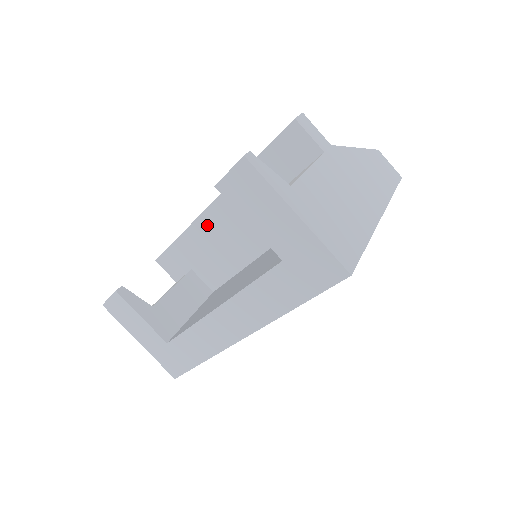
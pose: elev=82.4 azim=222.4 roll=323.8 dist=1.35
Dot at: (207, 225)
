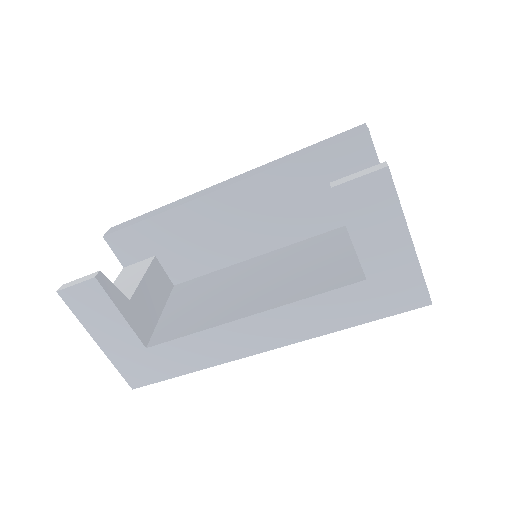
Dot at: (204, 210)
